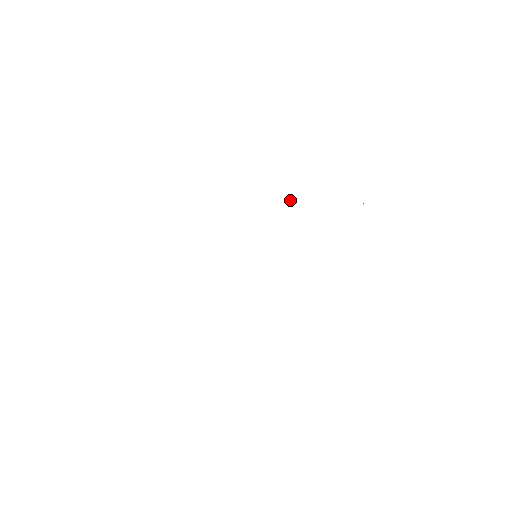
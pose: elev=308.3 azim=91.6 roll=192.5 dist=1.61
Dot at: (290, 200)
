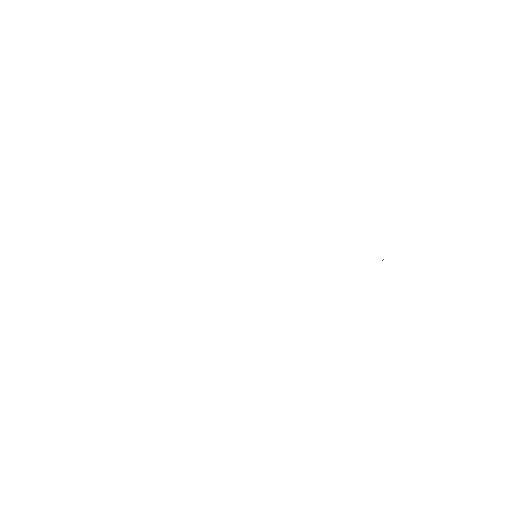
Dot at: occluded
